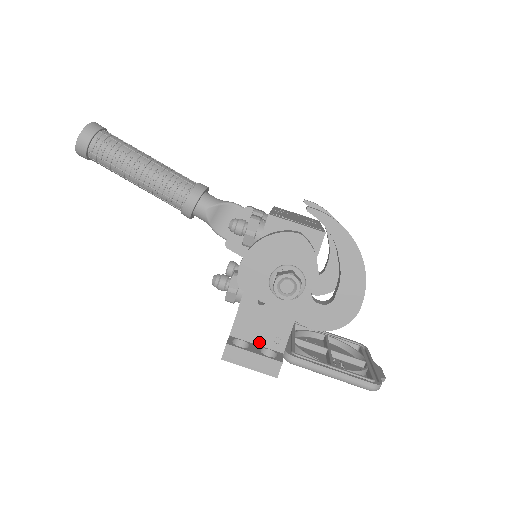
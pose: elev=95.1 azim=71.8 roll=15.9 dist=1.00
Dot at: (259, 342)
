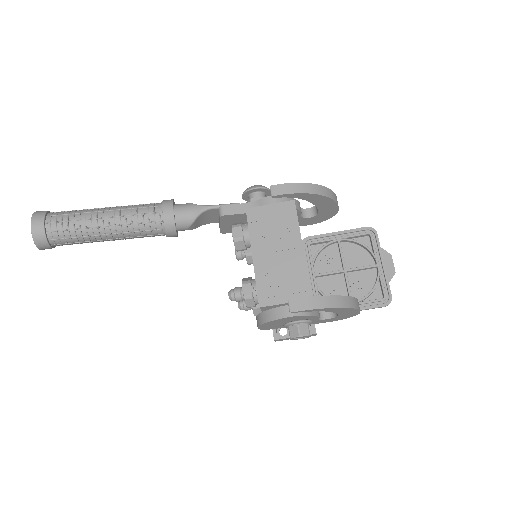
Dot at: occluded
